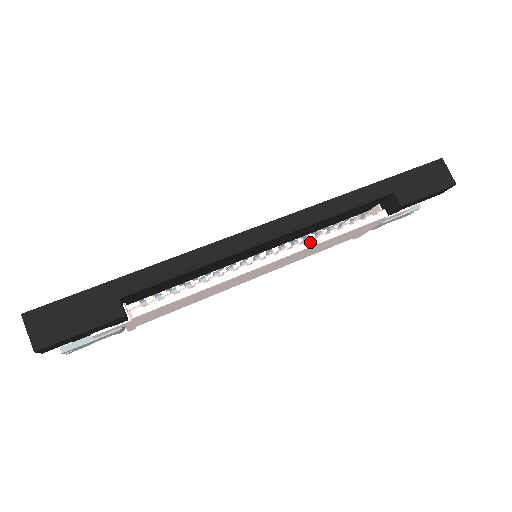
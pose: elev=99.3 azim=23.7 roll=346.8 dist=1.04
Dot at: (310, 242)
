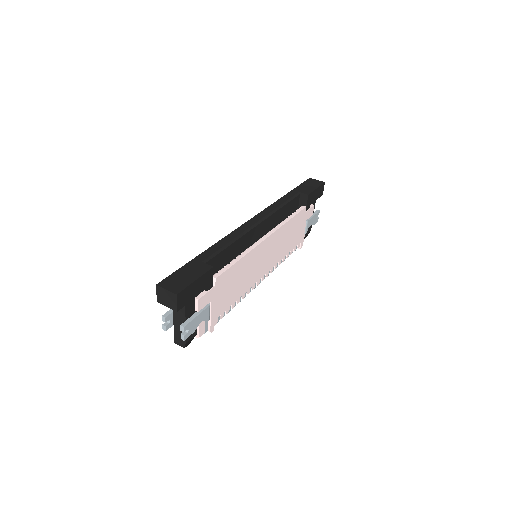
Dot at: (279, 225)
